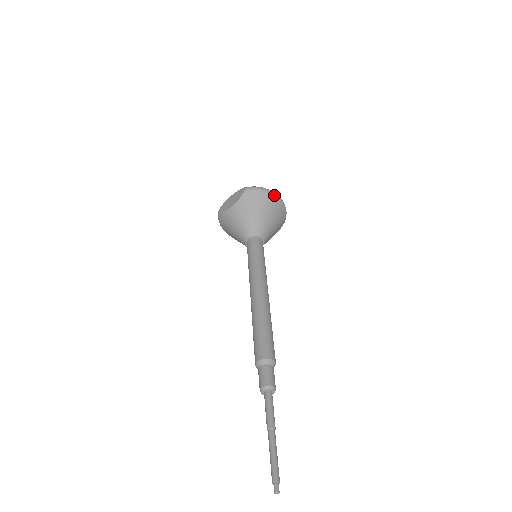
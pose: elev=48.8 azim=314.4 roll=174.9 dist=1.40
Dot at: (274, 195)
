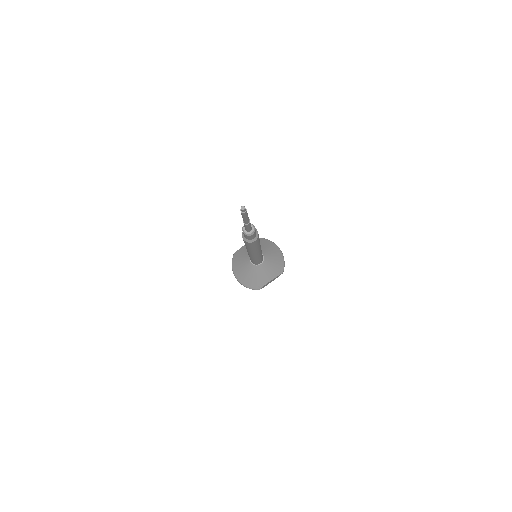
Dot at: (277, 246)
